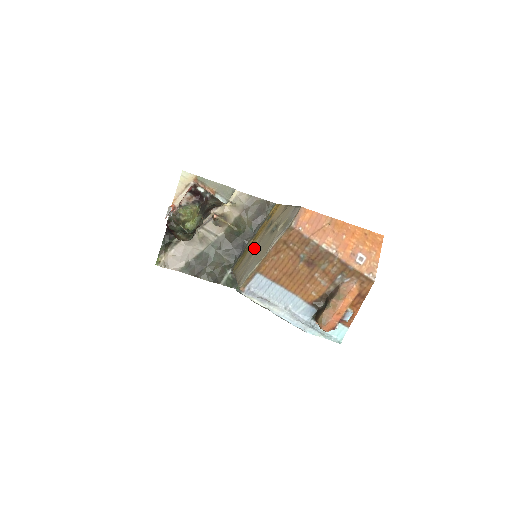
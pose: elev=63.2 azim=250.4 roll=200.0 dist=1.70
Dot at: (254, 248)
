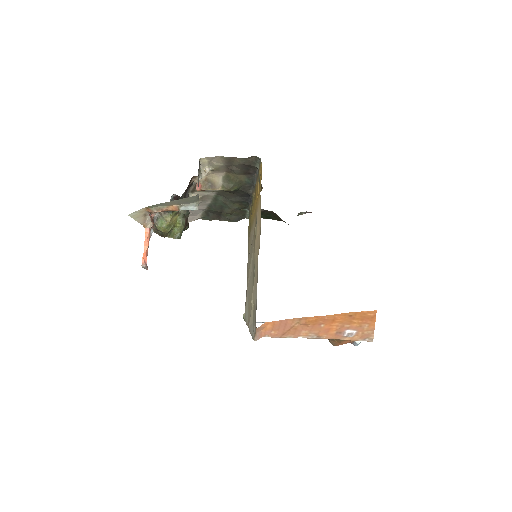
Dot at: occluded
